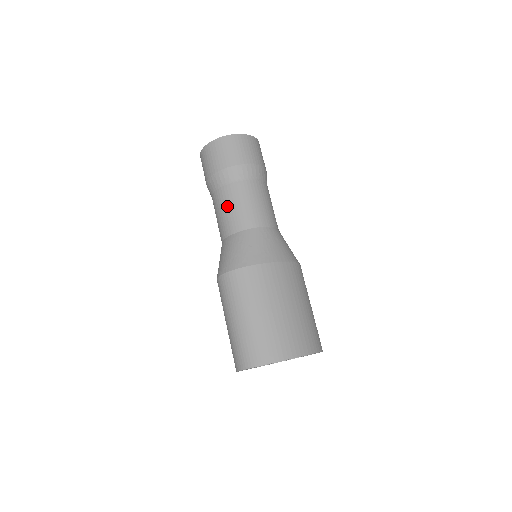
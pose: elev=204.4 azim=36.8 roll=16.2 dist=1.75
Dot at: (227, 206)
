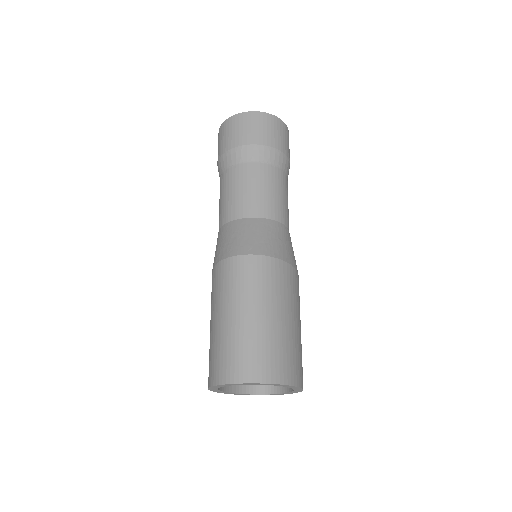
Dot at: (259, 185)
